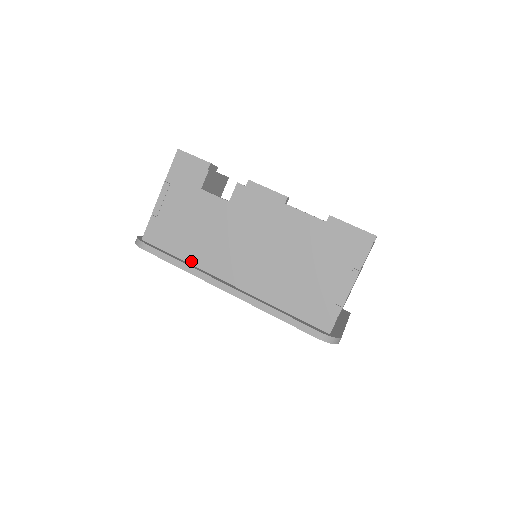
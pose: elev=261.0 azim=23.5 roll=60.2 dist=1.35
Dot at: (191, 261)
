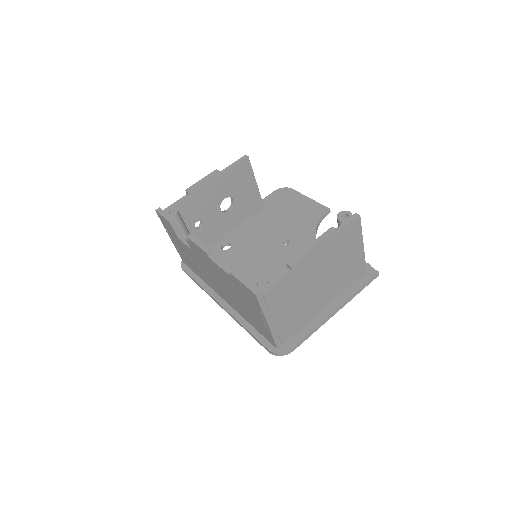
Dot at: (204, 281)
